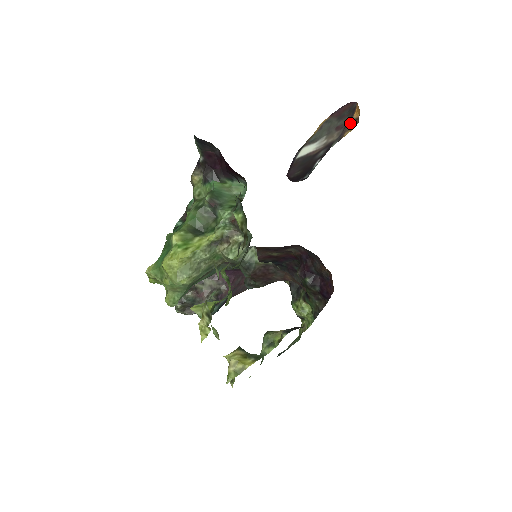
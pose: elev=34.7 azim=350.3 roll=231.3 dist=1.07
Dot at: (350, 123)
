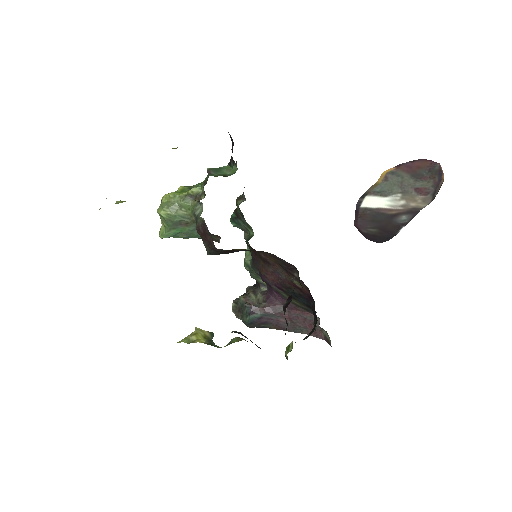
Dot at: occluded
